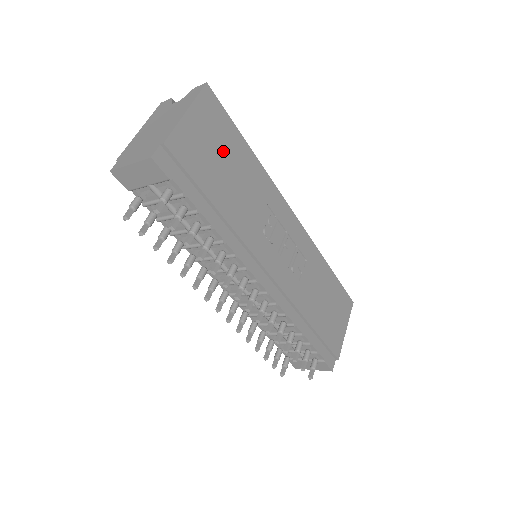
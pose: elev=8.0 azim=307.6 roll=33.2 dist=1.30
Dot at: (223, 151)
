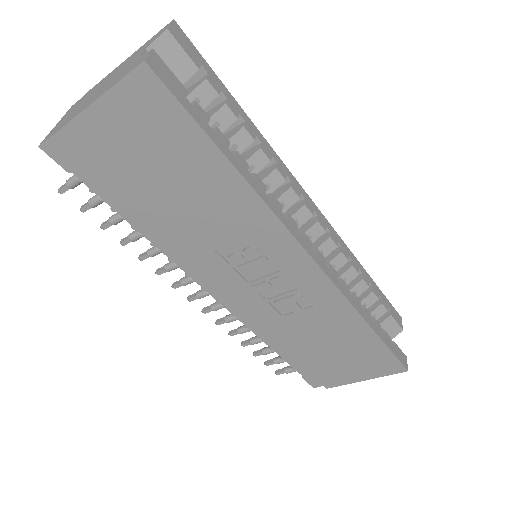
Dot at: (164, 160)
